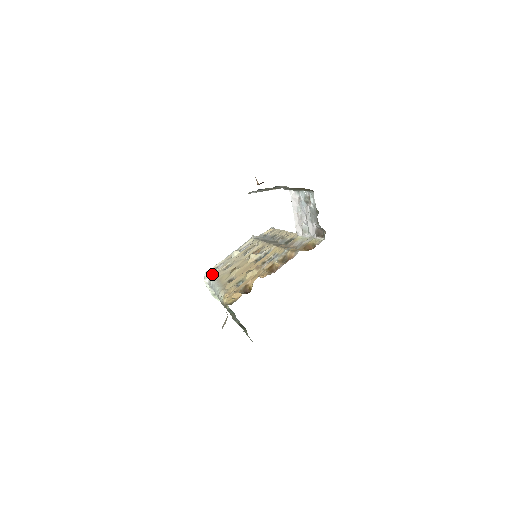
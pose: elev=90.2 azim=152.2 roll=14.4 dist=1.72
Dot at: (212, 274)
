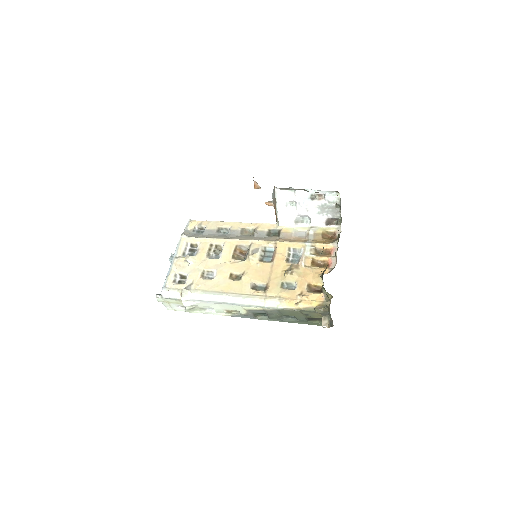
Dot at: (189, 289)
